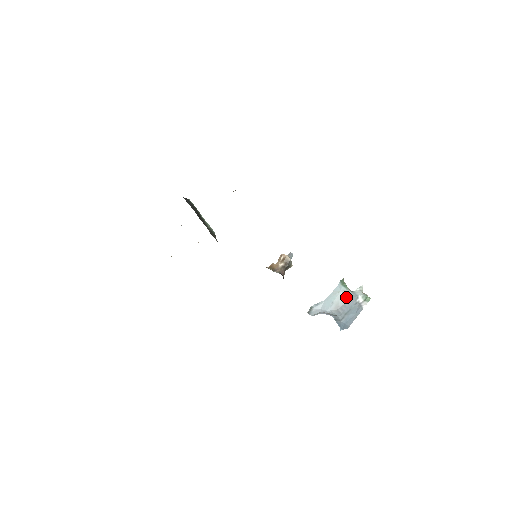
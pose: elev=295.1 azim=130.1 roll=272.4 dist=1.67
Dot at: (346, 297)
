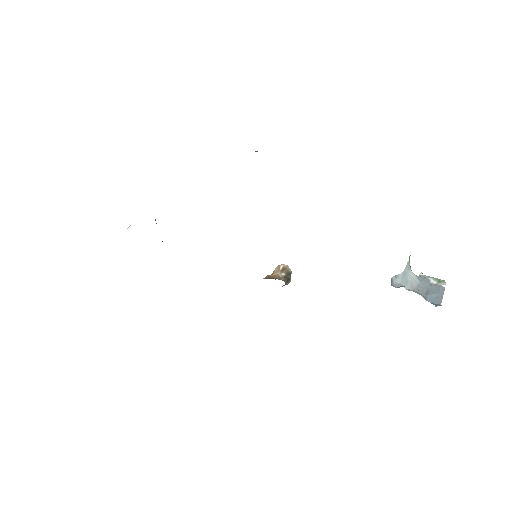
Dot at: (417, 278)
